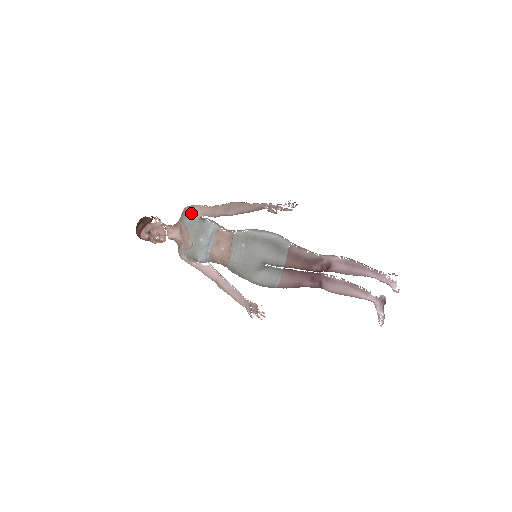
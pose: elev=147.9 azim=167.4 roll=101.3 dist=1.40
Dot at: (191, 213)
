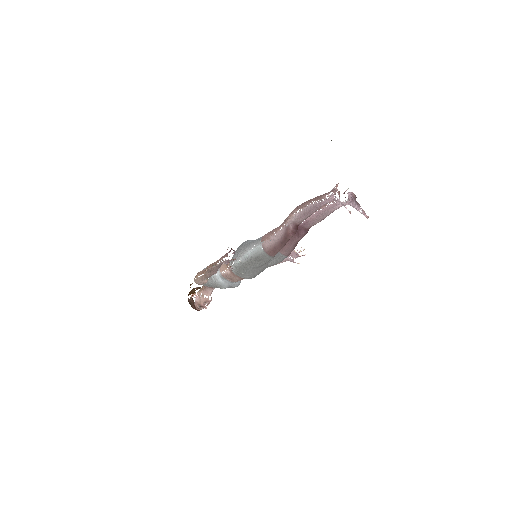
Dot at: (200, 283)
